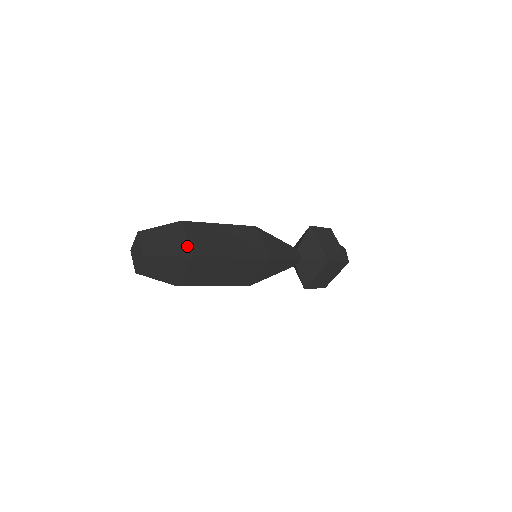
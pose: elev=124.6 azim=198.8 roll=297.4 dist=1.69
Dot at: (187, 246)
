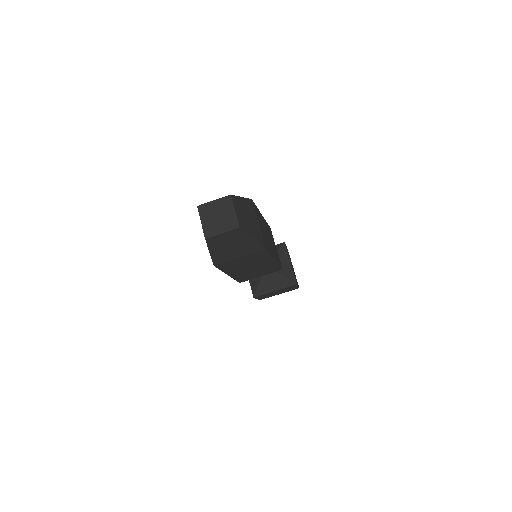
Dot at: (261, 233)
